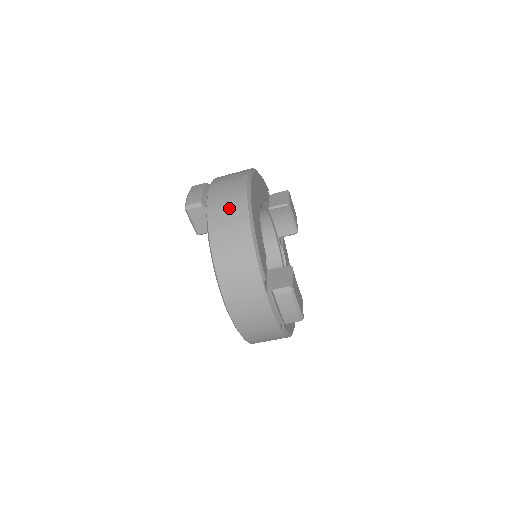
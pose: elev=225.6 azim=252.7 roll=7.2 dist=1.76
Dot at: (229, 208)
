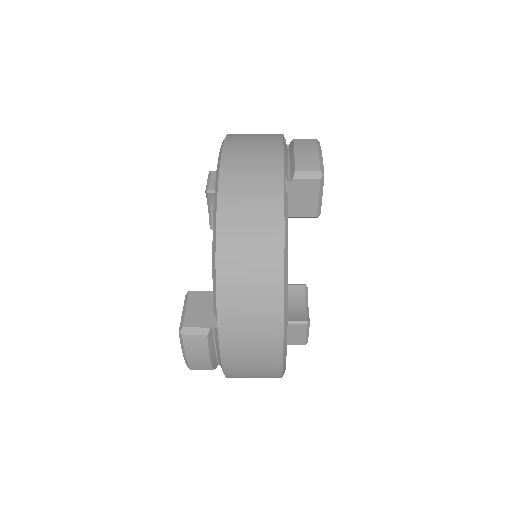
Dot at: (256, 377)
